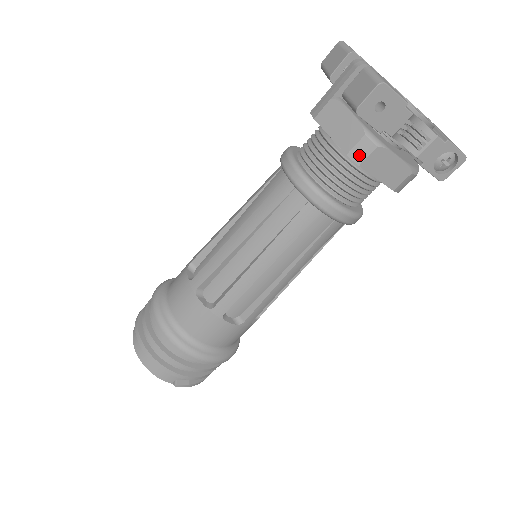
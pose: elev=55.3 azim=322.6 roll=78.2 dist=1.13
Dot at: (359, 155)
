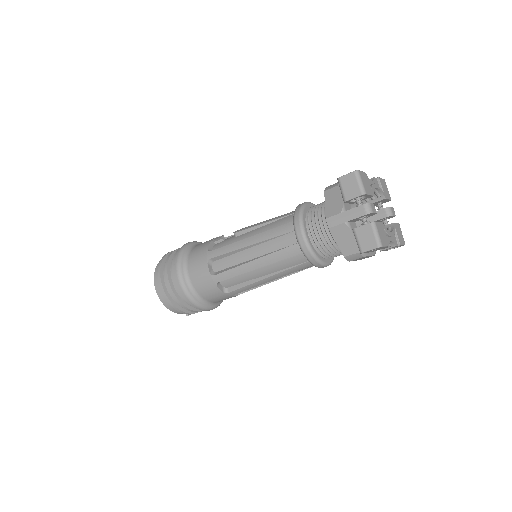
Dot at: (351, 258)
